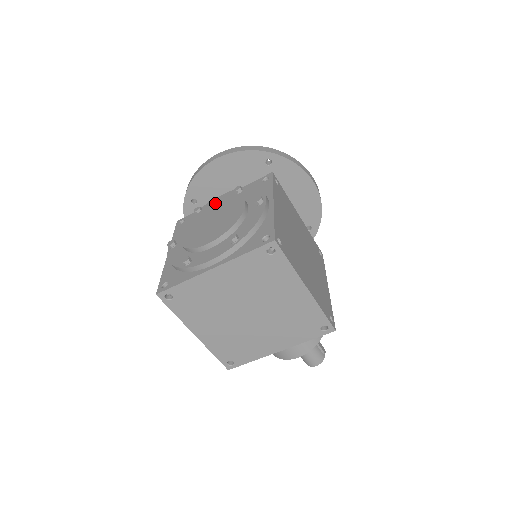
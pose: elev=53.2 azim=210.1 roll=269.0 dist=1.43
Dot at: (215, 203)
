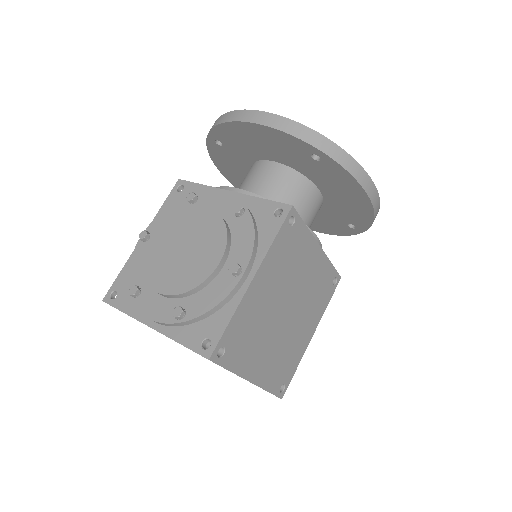
Dot at: (205, 213)
